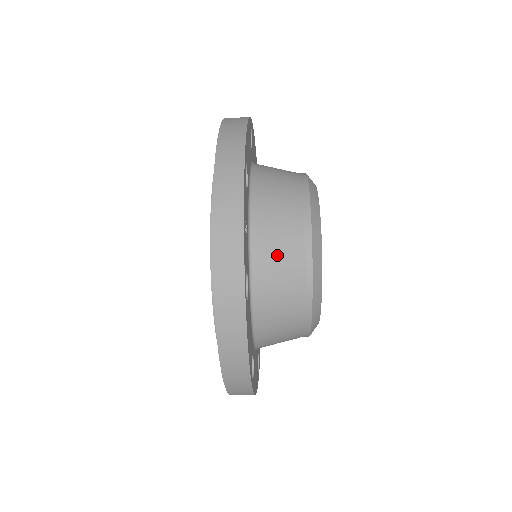
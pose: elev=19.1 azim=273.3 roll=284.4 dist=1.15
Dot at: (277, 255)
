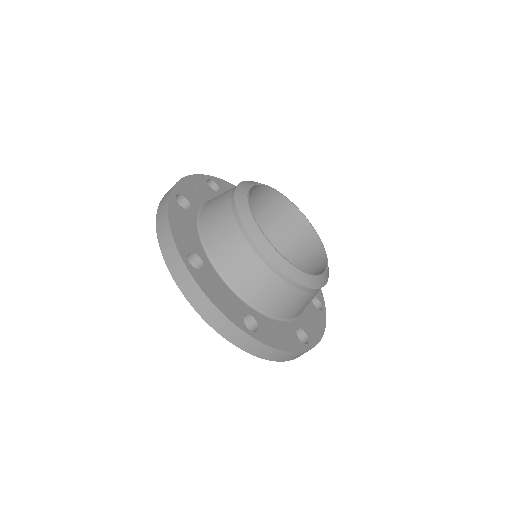
Dot at: (218, 198)
